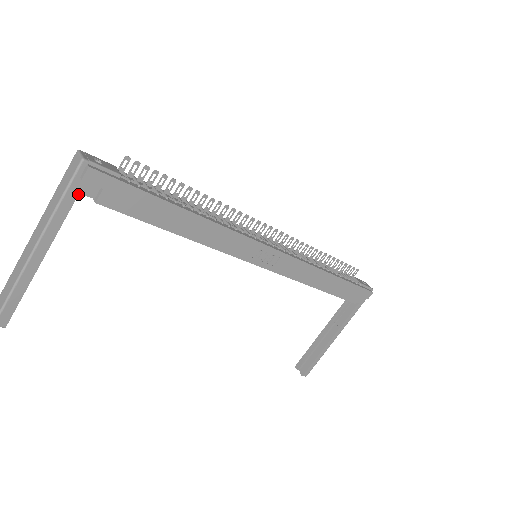
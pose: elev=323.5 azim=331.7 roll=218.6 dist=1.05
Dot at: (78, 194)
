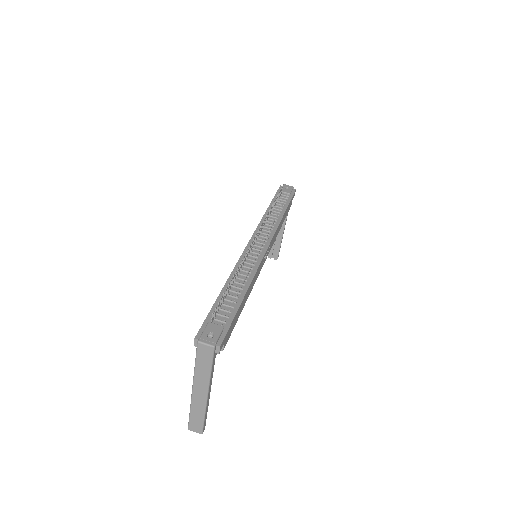
Dot at: occluded
